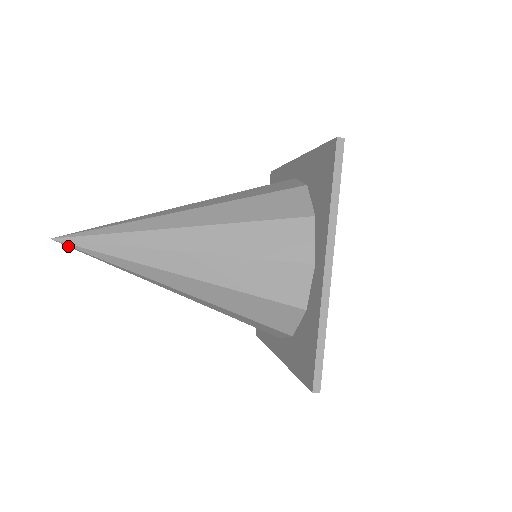
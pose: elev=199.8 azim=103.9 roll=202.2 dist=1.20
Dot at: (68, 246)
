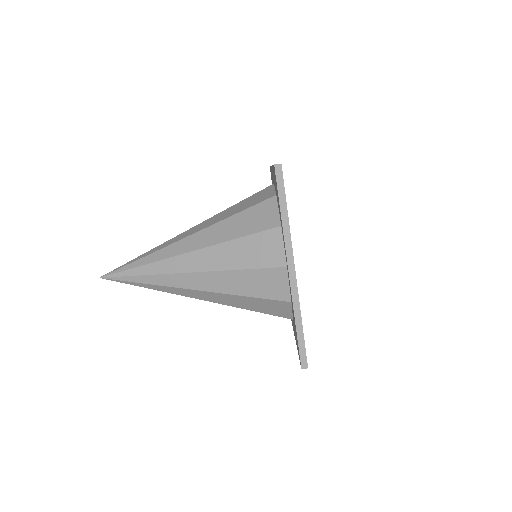
Dot at: (110, 276)
